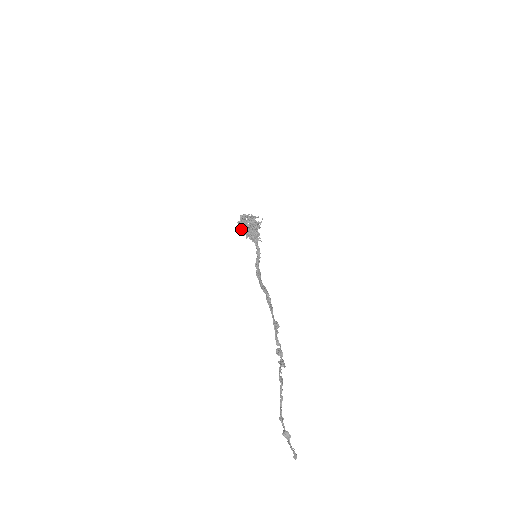
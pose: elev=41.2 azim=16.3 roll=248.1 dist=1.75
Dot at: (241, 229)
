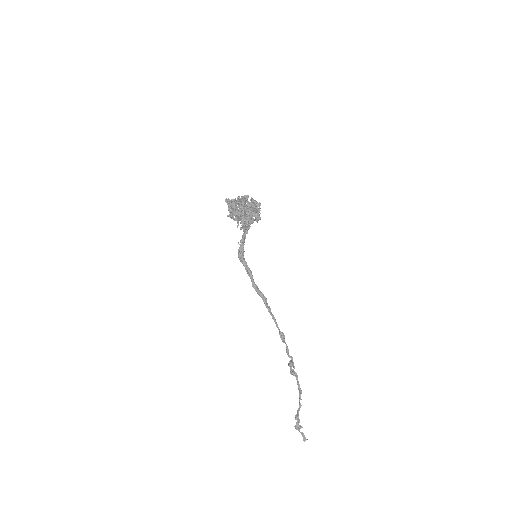
Dot at: (232, 212)
